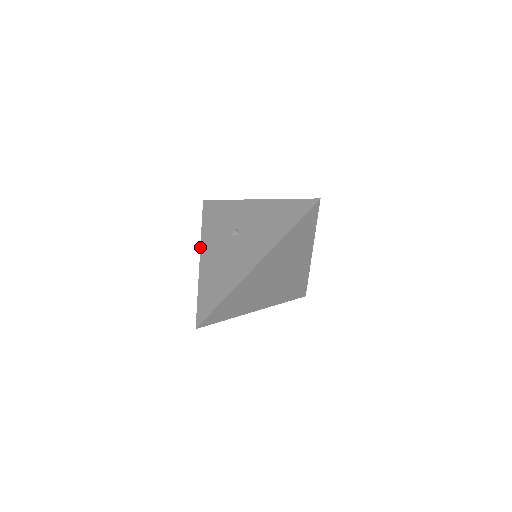
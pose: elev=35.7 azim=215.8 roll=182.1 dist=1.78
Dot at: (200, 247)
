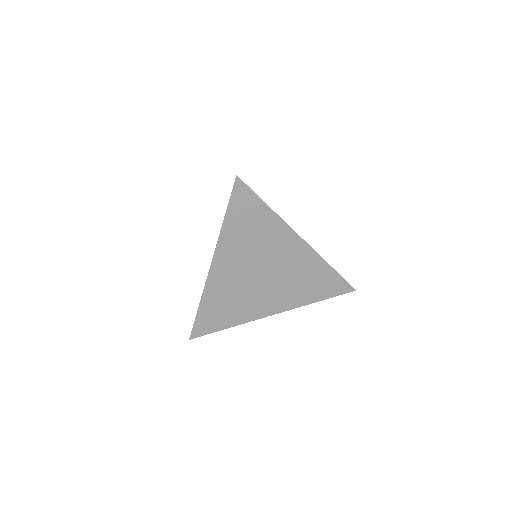
Dot at: occluded
